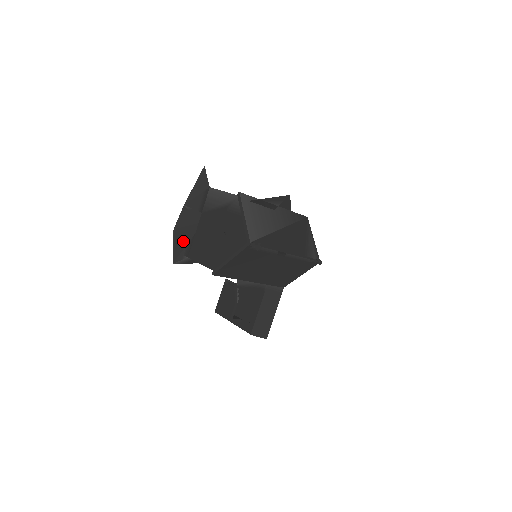
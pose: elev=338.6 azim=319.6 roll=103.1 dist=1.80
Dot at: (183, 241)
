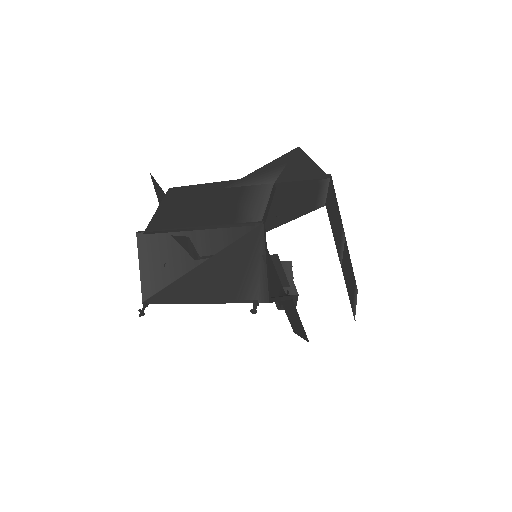
Dot at: occluded
